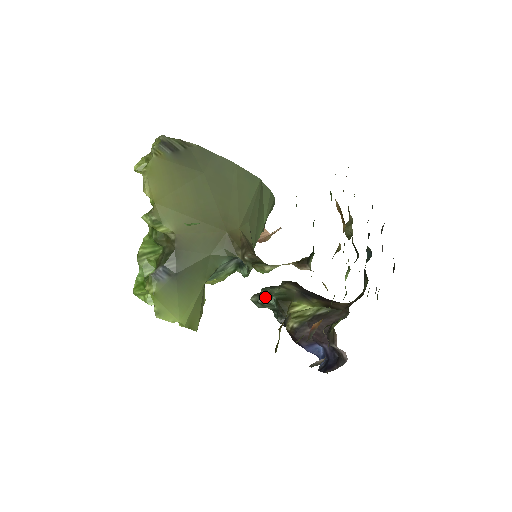
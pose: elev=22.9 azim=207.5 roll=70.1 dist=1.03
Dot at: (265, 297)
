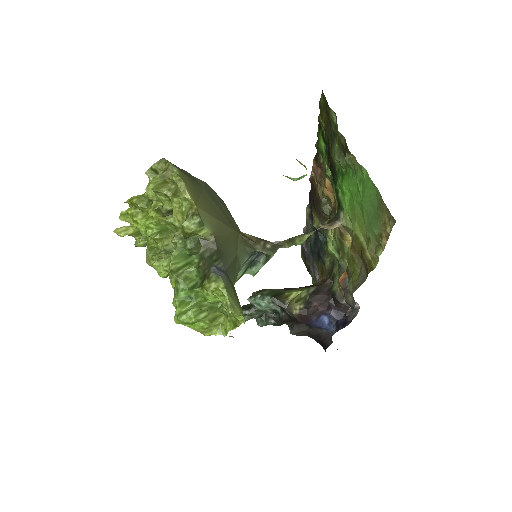
Dot at: (252, 306)
